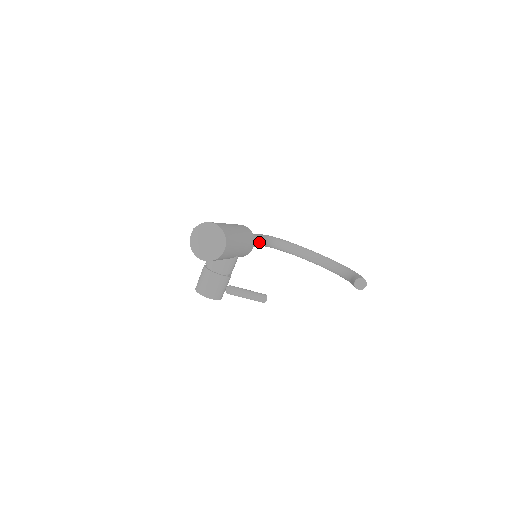
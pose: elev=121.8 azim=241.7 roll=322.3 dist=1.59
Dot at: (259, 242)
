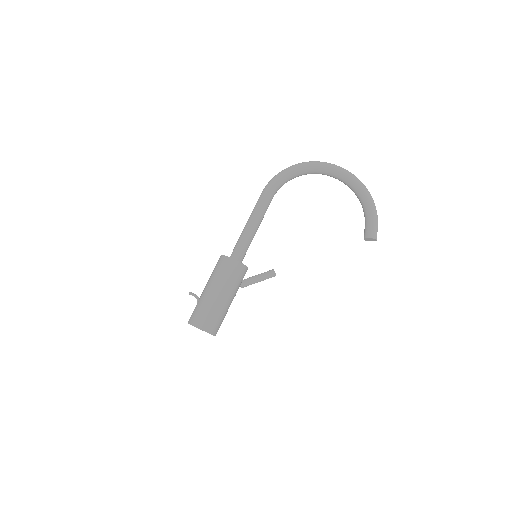
Dot at: (259, 224)
